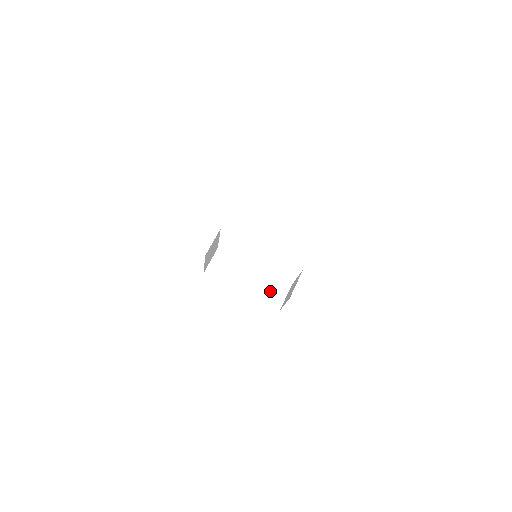
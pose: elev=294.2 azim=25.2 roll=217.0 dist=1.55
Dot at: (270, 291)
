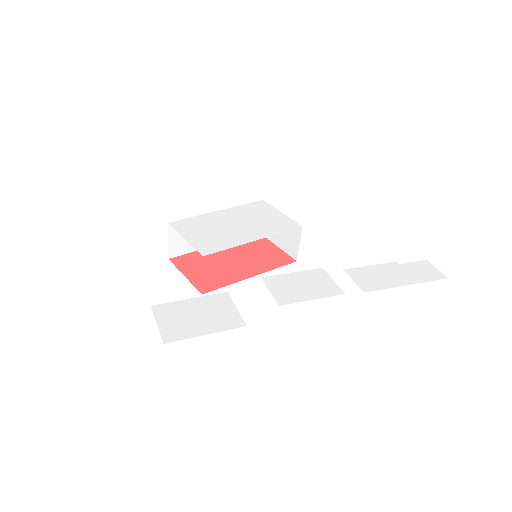
Dot at: occluded
